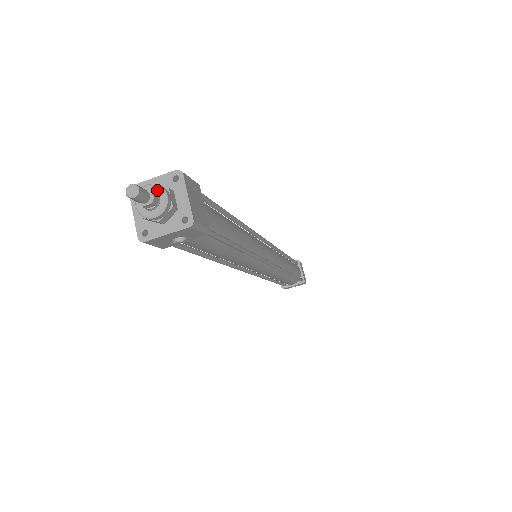
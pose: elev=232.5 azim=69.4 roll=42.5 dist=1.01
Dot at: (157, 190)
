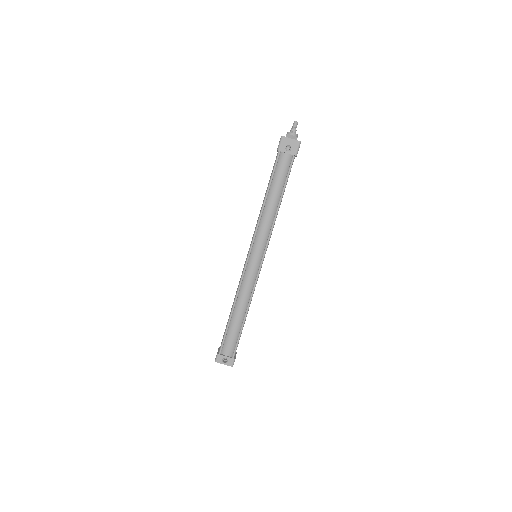
Dot at: occluded
